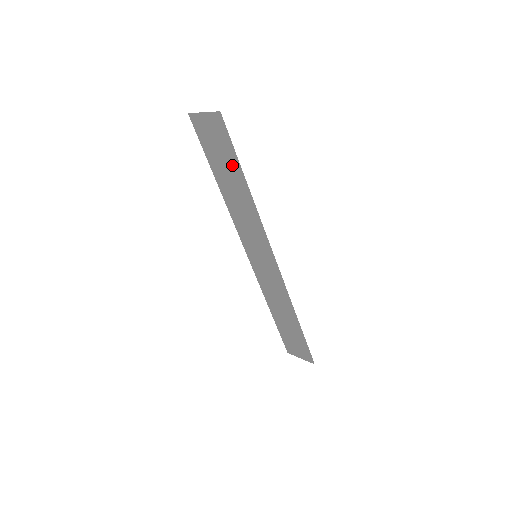
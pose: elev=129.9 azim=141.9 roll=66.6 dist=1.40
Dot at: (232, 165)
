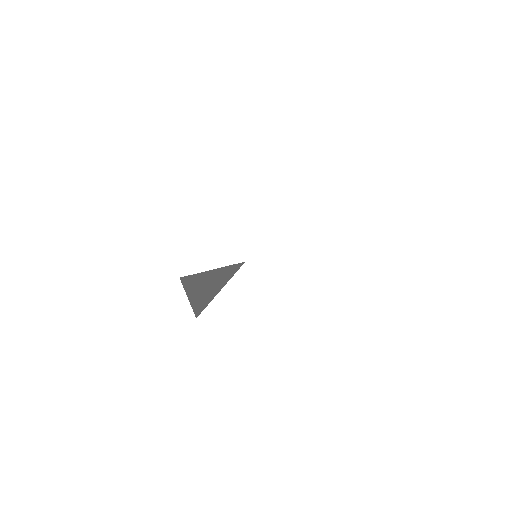
Dot at: occluded
